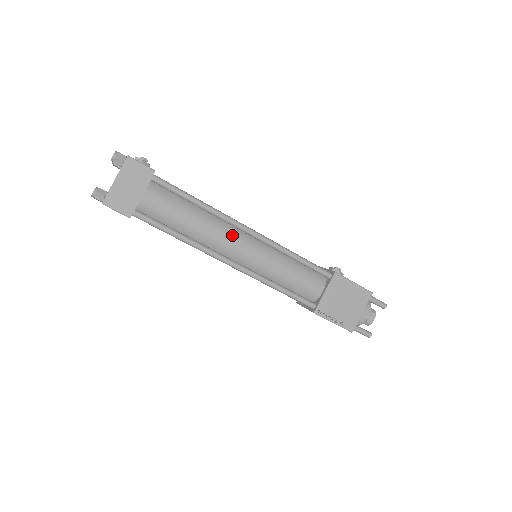
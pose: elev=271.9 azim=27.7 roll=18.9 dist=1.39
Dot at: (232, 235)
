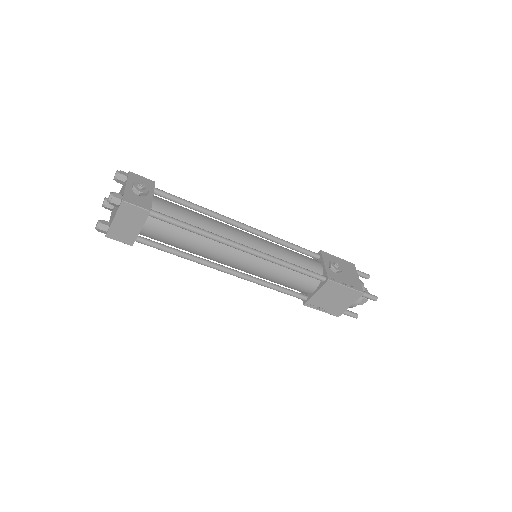
Dot at: (229, 253)
